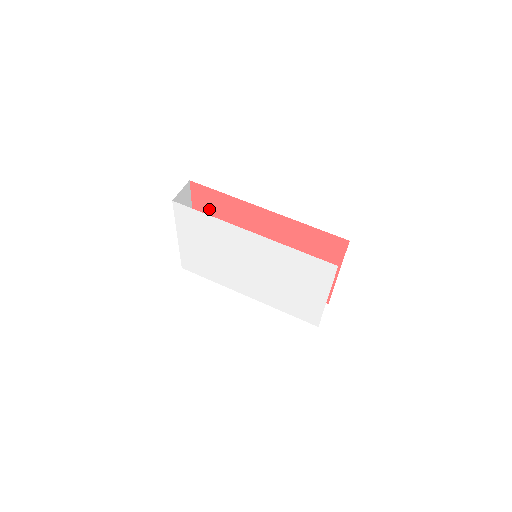
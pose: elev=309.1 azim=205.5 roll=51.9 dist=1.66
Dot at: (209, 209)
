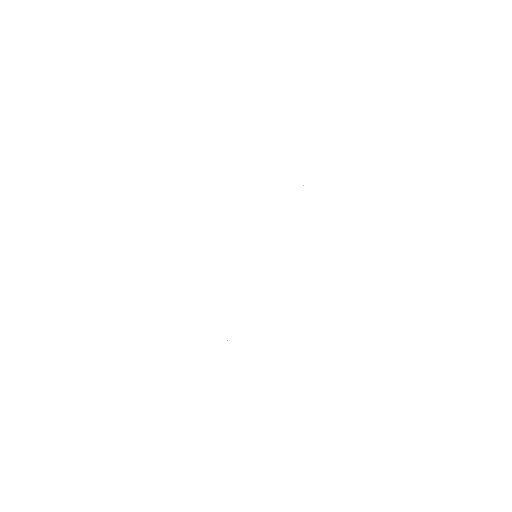
Dot at: occluded
